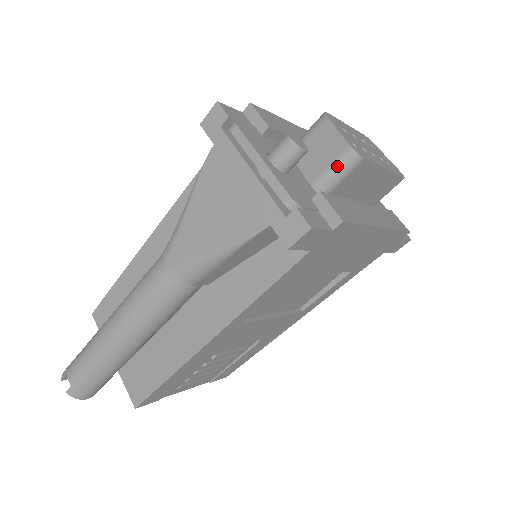
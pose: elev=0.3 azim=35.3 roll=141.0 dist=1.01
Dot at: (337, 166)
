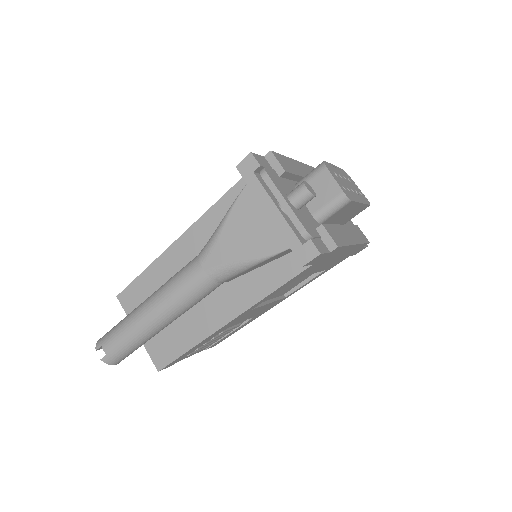
Dot at: (333, 204)
